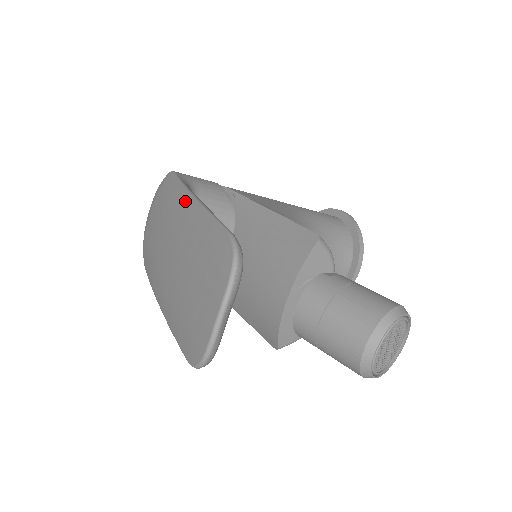
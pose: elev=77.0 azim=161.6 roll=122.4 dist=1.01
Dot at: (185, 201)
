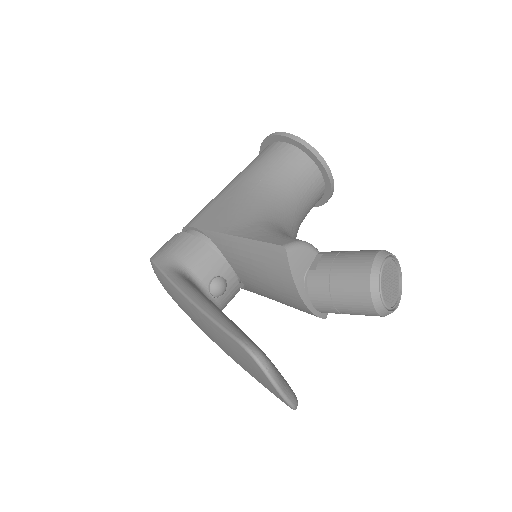
Dot at: (186, 303)
